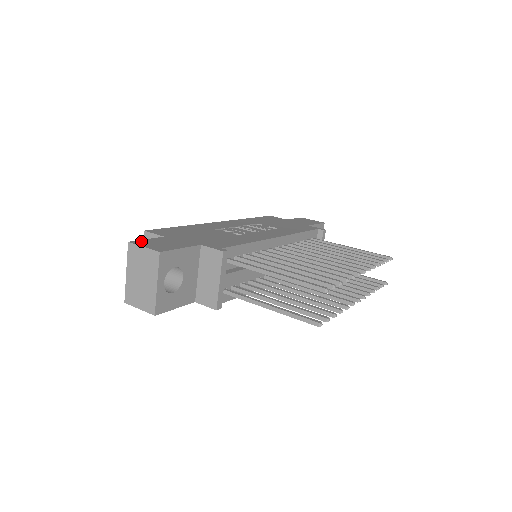
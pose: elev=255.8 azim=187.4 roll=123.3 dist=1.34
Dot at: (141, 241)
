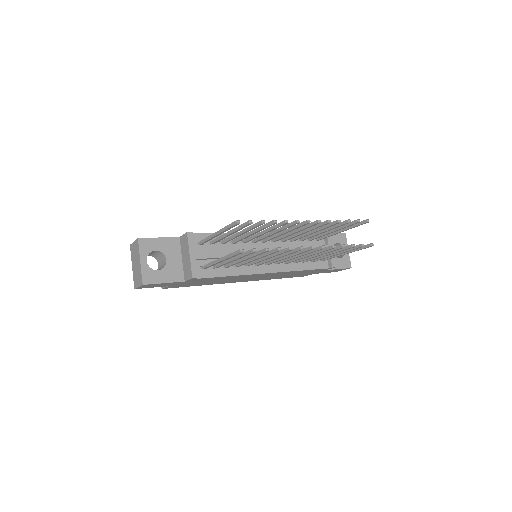
Dot at: occluded
